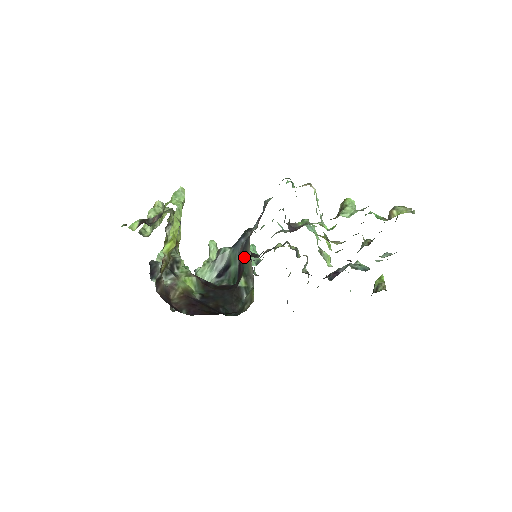
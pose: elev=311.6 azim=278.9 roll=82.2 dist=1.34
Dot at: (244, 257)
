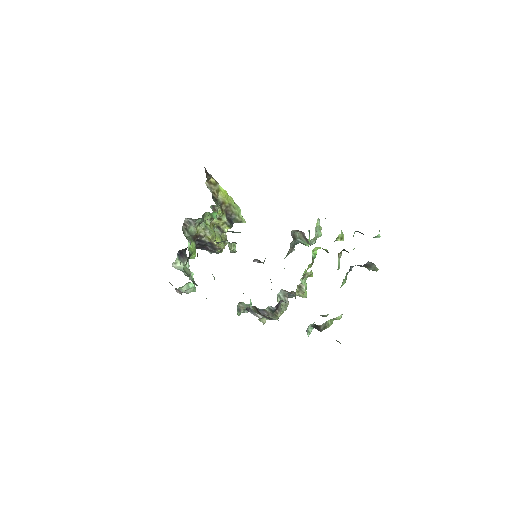
Dot at: occluded
